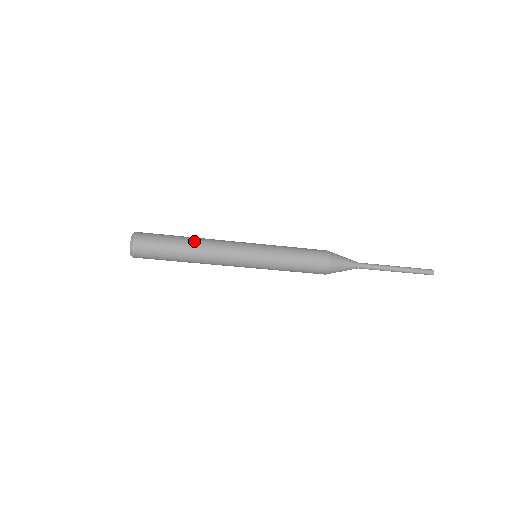
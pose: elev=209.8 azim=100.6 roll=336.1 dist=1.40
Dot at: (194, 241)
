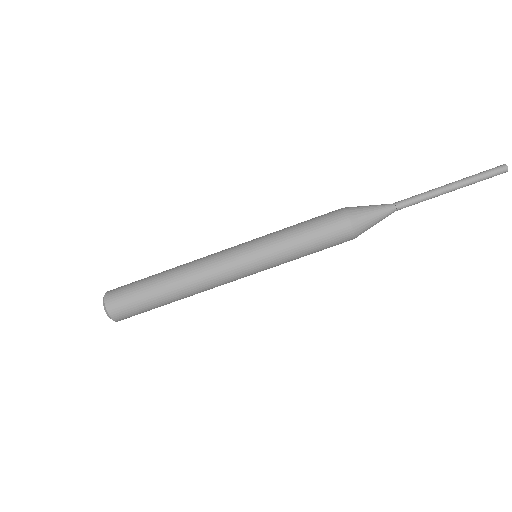
Dot at: occluded
